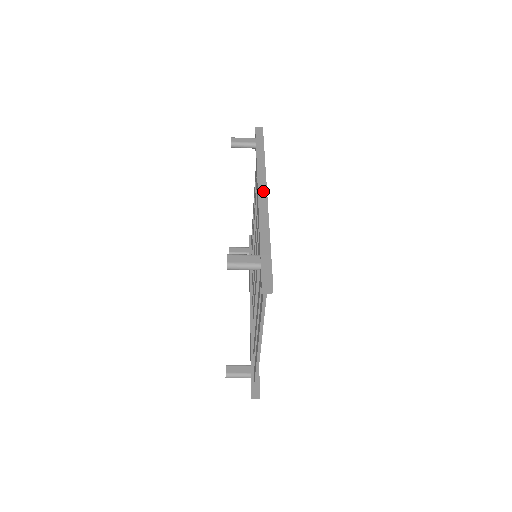
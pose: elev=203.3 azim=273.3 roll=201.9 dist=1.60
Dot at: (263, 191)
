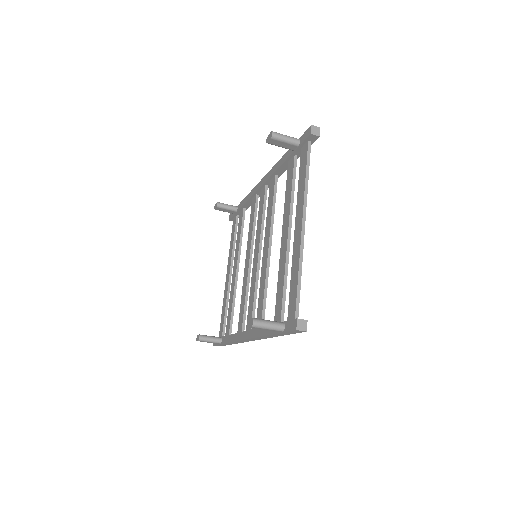
Dot at: occluded
